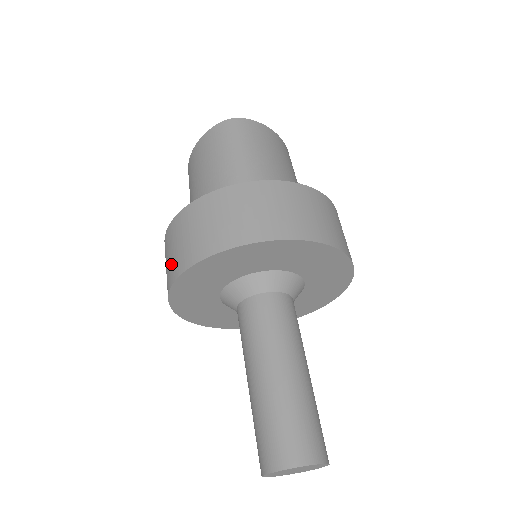
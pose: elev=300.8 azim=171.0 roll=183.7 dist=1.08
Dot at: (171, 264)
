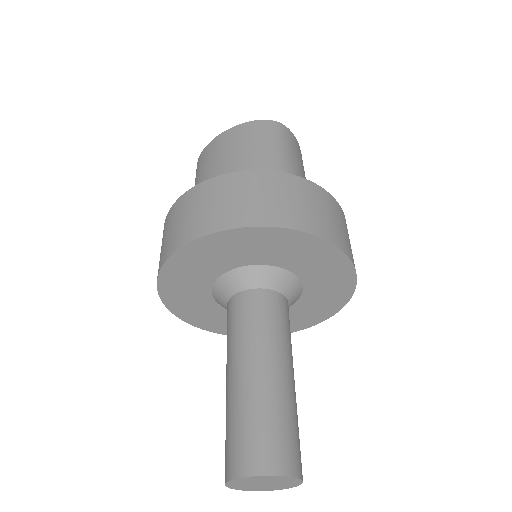
Dot at: (193, 222)
